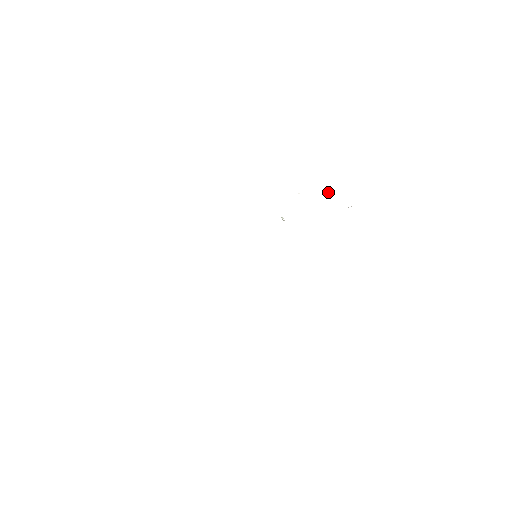
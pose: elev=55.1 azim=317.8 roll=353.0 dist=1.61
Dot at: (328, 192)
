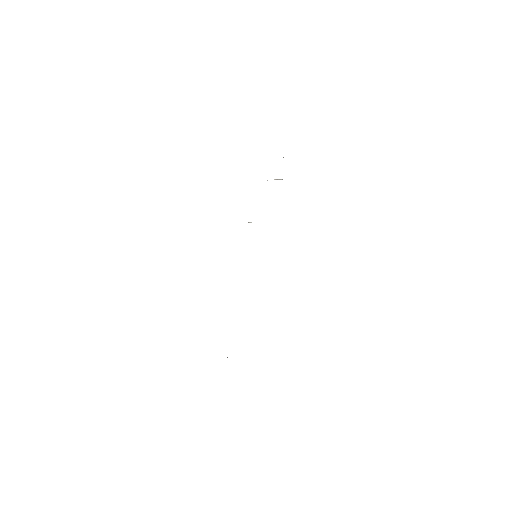
Dot at: occluded
